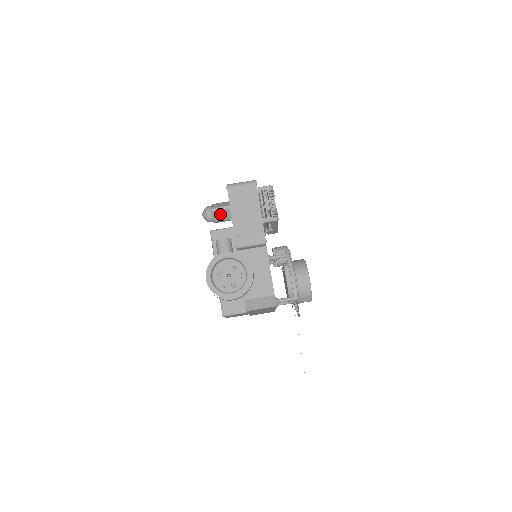
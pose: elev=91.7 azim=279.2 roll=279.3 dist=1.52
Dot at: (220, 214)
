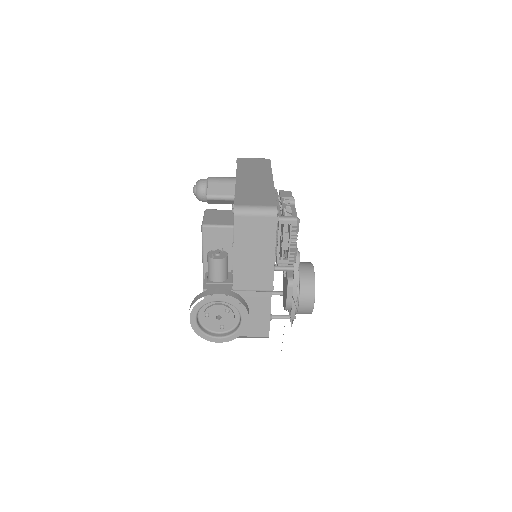
Dot at: (218, 201)
